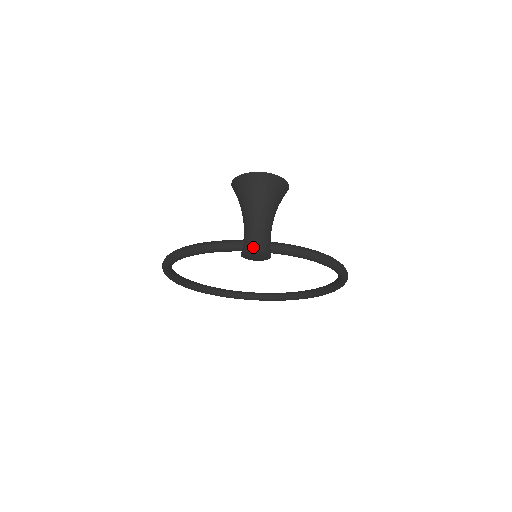
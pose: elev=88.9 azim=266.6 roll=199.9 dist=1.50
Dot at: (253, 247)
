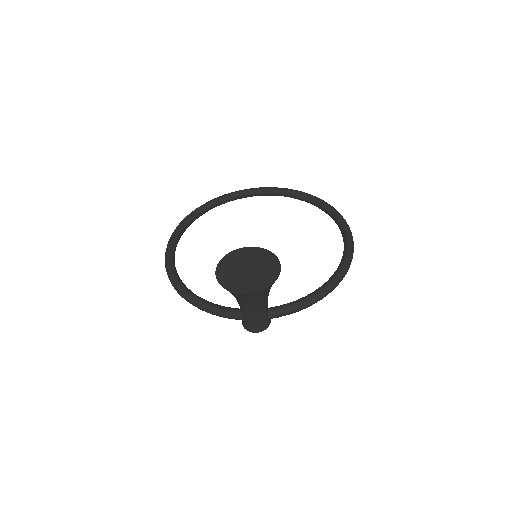
Dot at: (252, 330)
